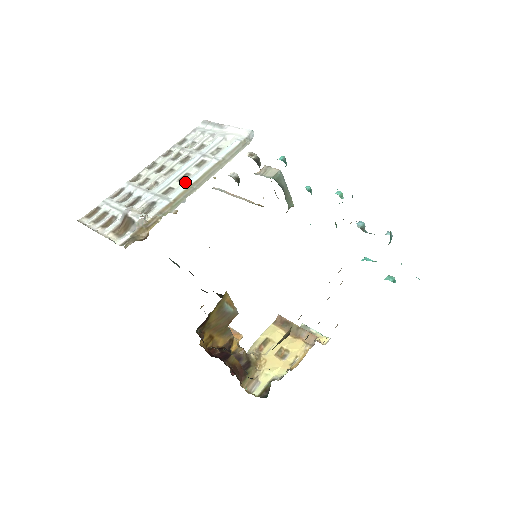
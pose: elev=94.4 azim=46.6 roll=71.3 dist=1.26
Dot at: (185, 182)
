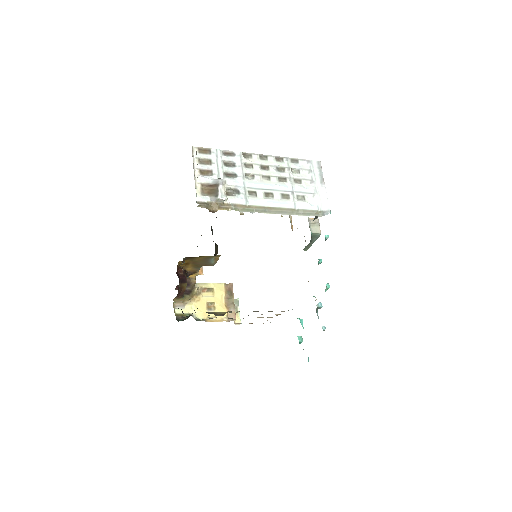
Dot at: (266, 200)
